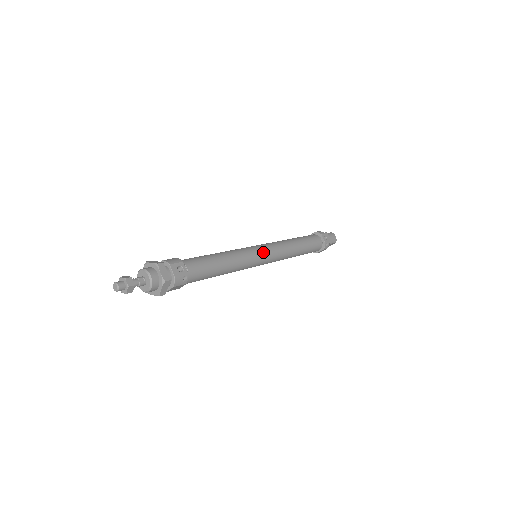
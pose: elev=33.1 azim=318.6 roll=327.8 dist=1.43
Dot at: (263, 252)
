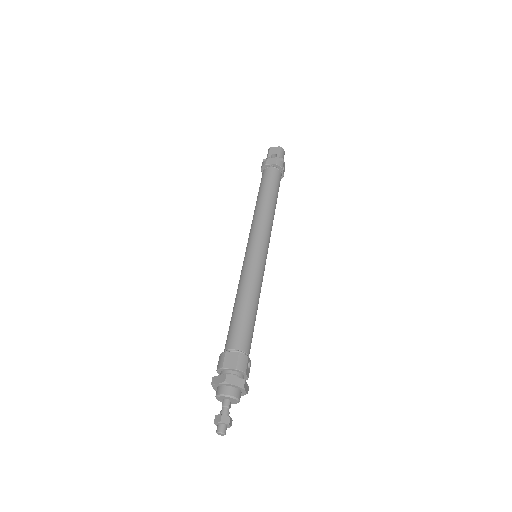
Dot at: occluded
